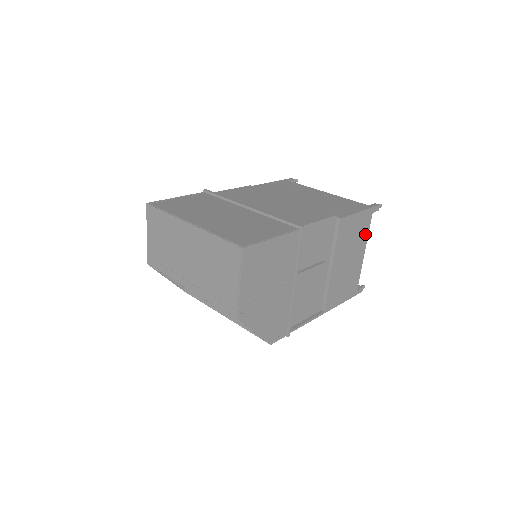
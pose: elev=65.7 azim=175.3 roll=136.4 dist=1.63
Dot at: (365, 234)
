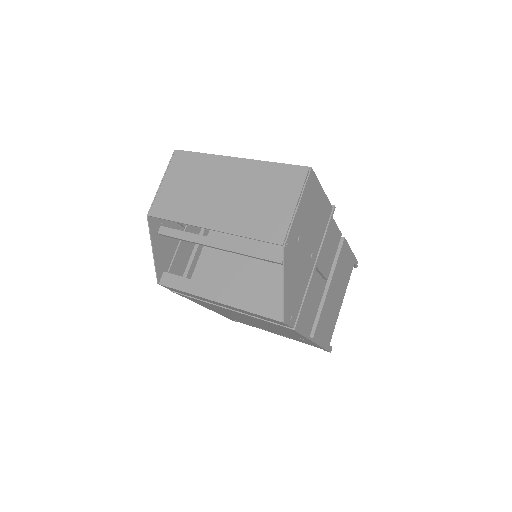
Dot at: (347, 281)
